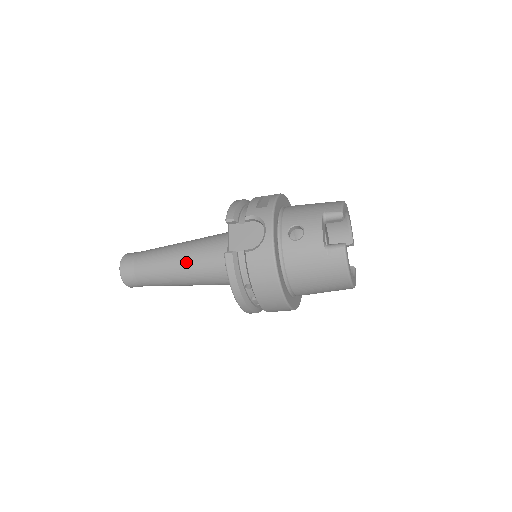
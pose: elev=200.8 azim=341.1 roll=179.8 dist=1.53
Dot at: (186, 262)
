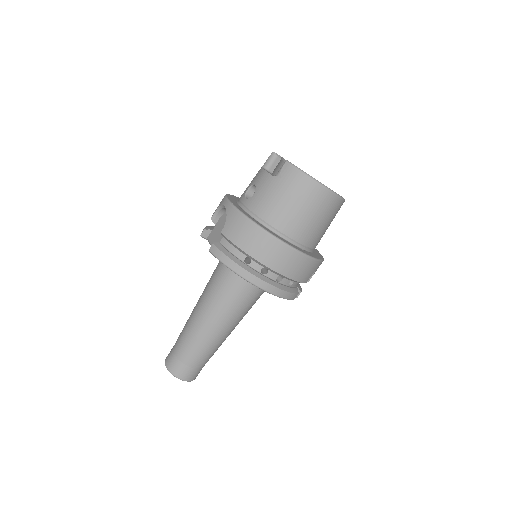
Dot at: (204, 305)
